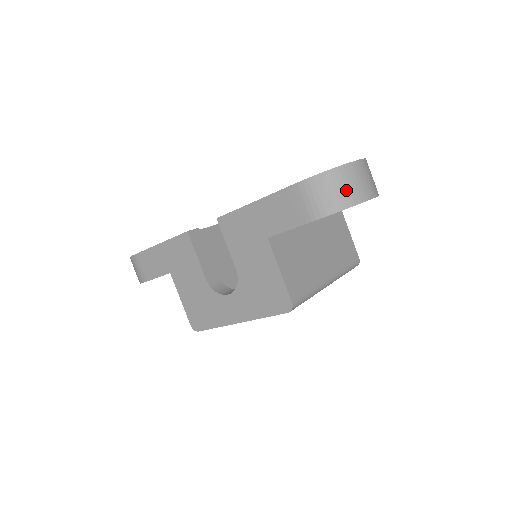
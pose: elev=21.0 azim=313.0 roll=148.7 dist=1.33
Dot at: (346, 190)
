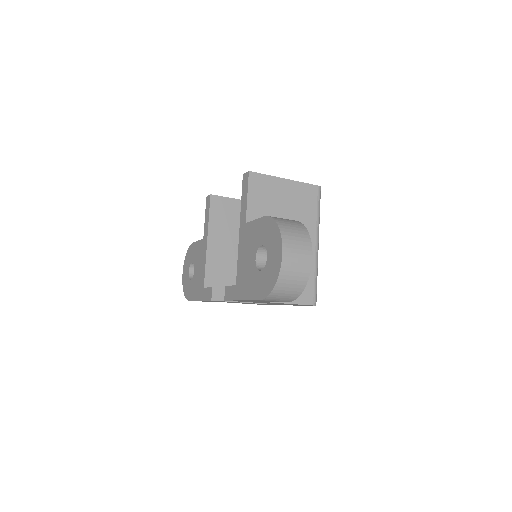
Dot at: (294, 285)
